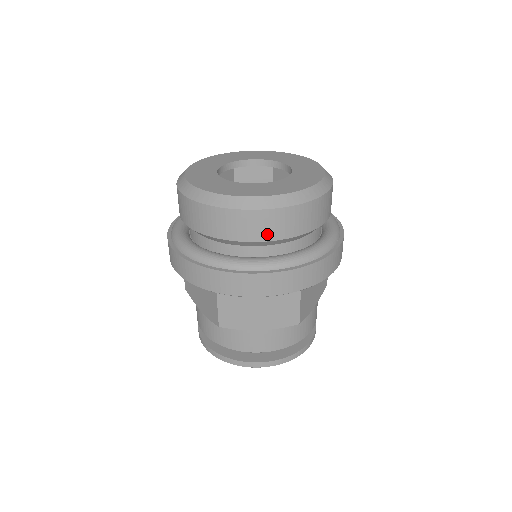
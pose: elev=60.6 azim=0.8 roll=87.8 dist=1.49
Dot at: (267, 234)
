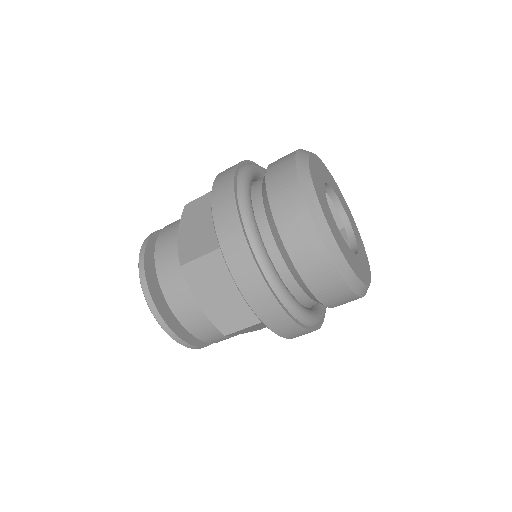
Dot at: (306, 271)
